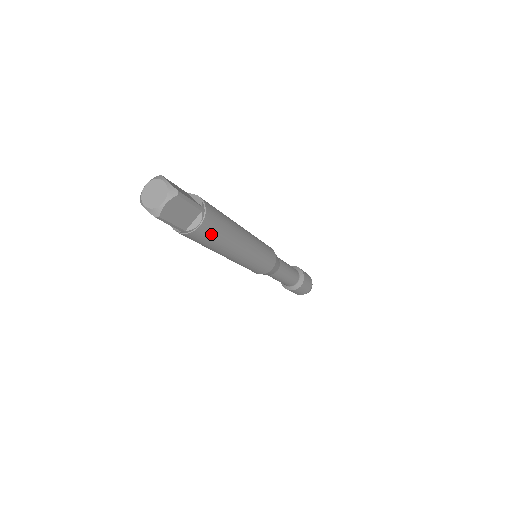
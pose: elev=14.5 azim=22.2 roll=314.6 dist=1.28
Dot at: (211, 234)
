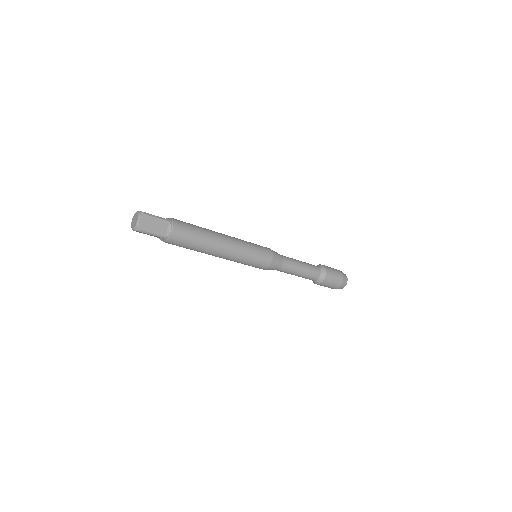
Dot at: (186, 235)
